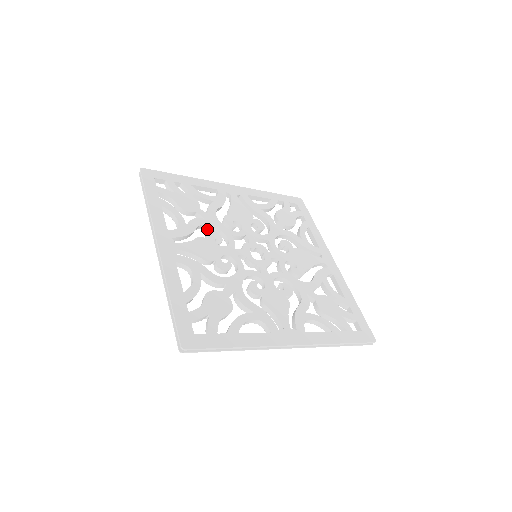
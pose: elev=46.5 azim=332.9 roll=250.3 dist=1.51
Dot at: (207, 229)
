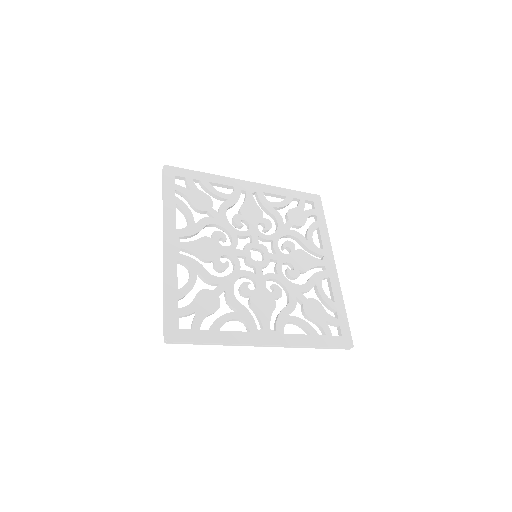
Dot at: occluded
